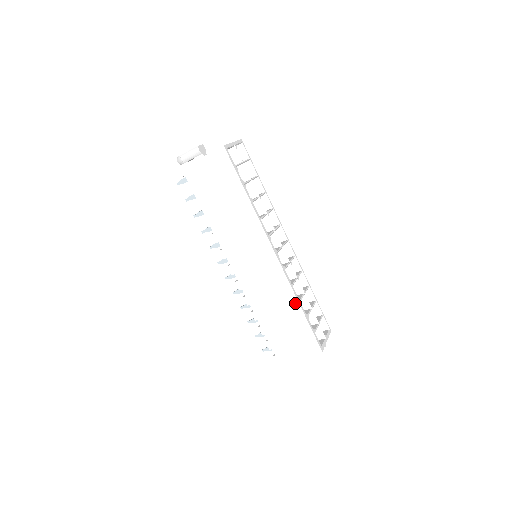
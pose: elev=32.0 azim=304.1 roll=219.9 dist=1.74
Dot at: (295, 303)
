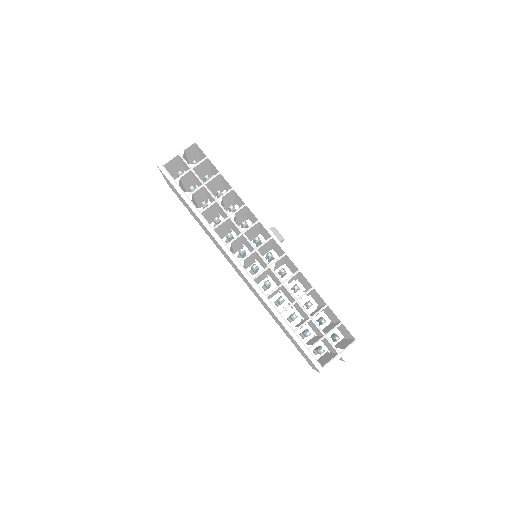
Dot at: (275, 316)
